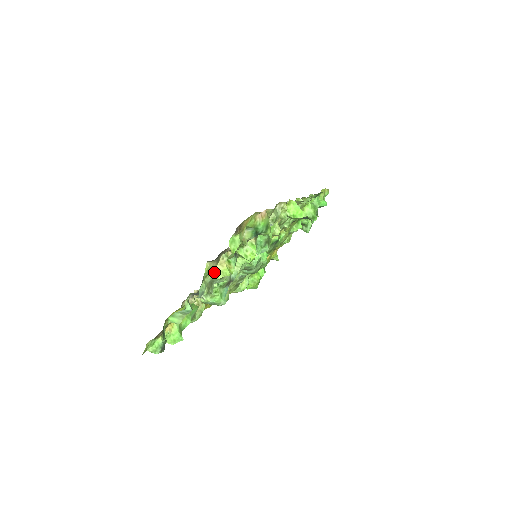
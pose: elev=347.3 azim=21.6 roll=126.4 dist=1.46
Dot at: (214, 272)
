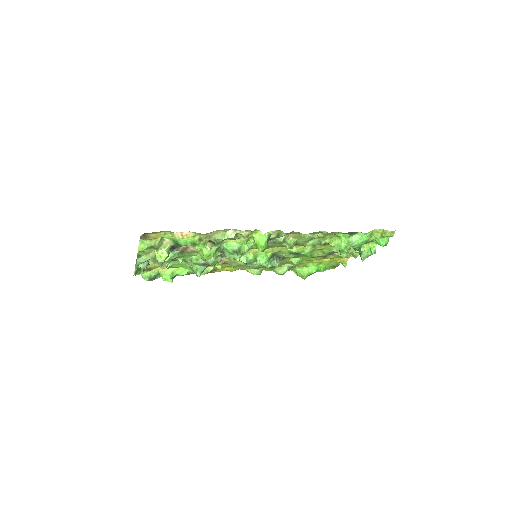
Dot at: (155, 254)
